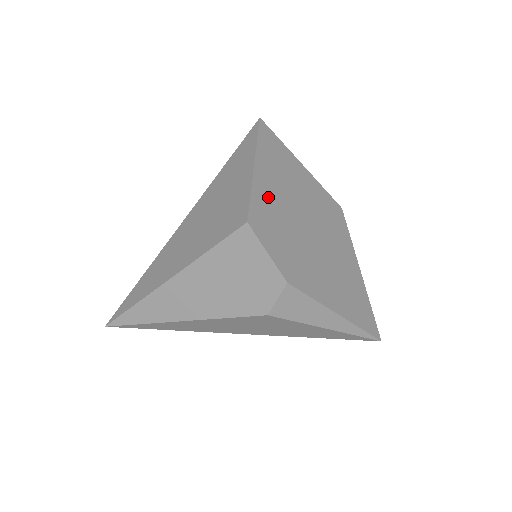
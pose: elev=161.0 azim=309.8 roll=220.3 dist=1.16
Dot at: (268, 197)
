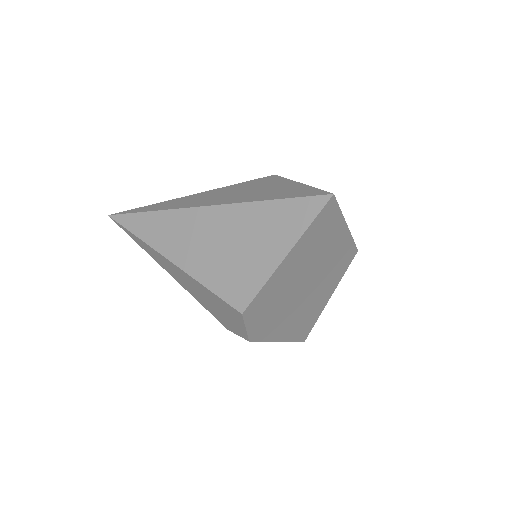
Dot at: (280, 281)
